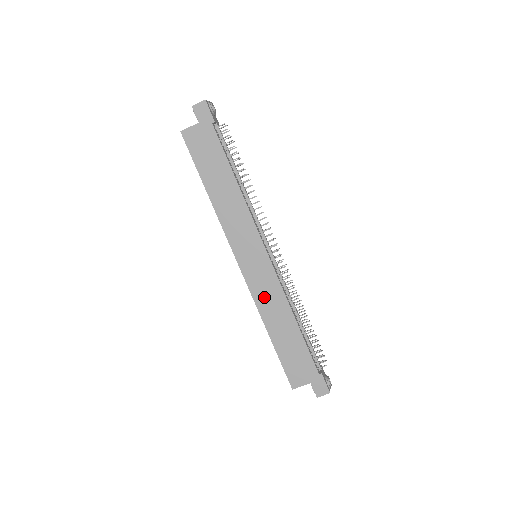
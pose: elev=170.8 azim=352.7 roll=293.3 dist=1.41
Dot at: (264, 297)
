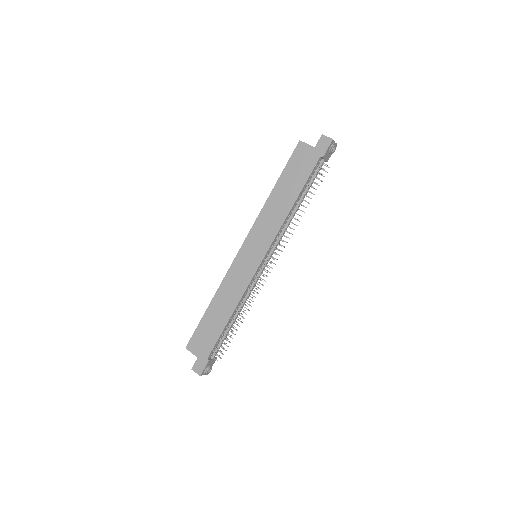
Dot at: (232, 282)
